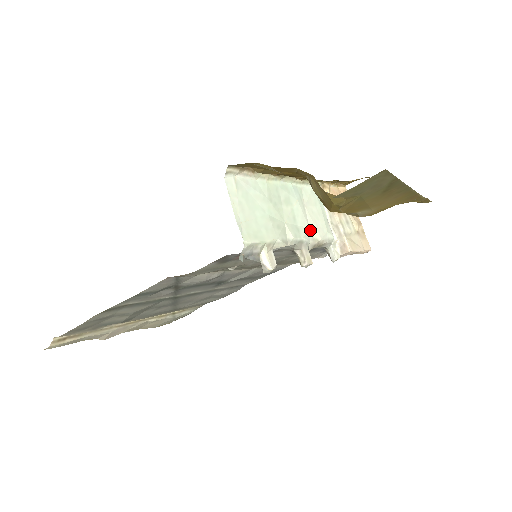
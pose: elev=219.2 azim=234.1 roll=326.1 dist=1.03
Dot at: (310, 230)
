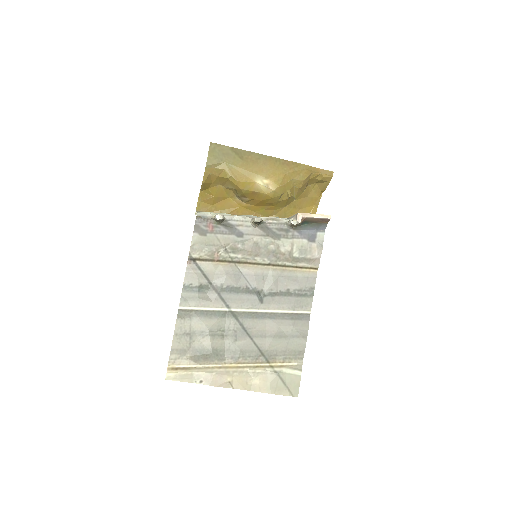
Dot at: occluded
